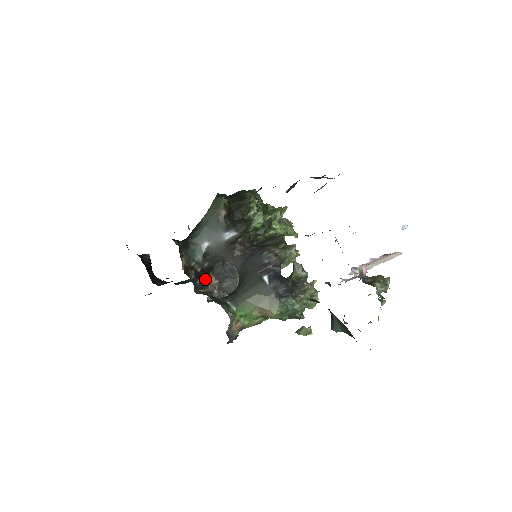
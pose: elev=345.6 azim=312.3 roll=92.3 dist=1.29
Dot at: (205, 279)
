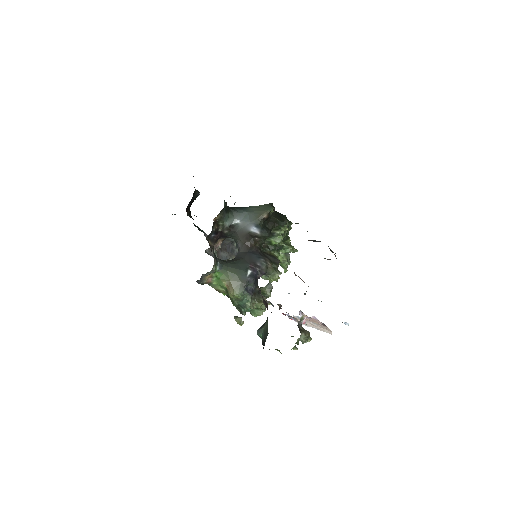
Dot at: (217, 238)
